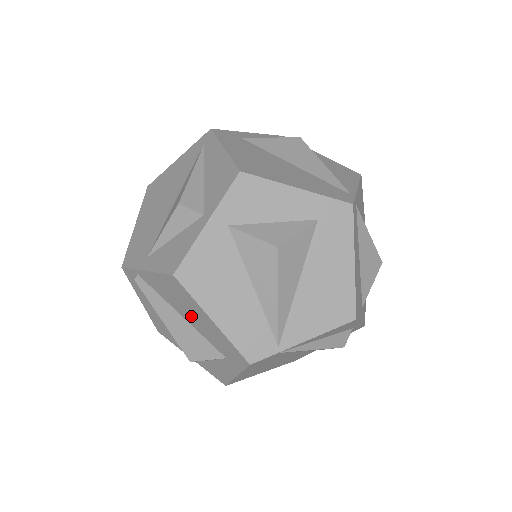
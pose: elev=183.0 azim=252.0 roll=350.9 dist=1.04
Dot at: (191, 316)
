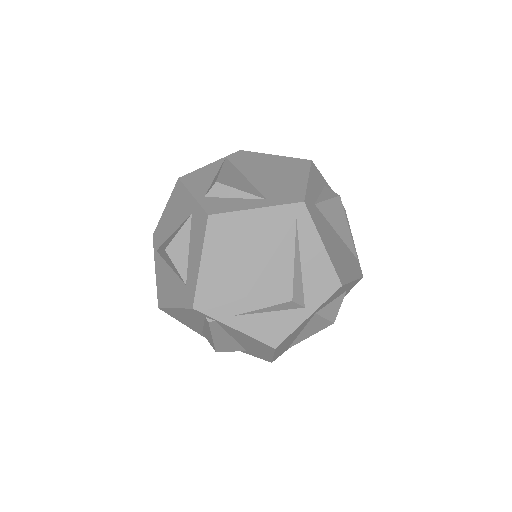
Dot at: (248, 344)
